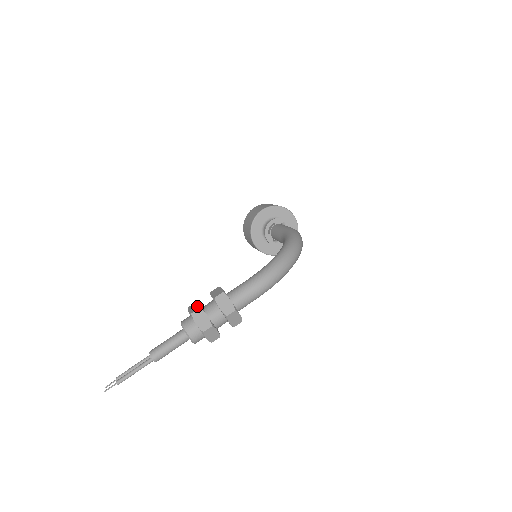
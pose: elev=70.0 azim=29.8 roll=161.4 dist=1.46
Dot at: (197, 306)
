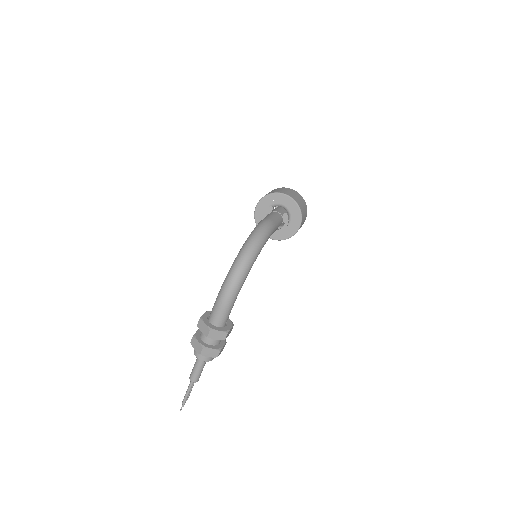
Dot at: (194, 334)
